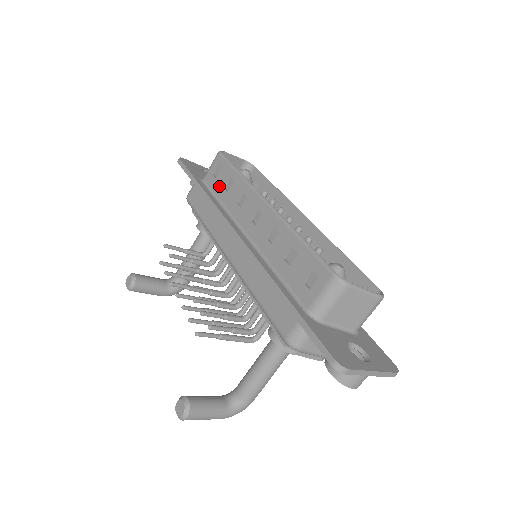
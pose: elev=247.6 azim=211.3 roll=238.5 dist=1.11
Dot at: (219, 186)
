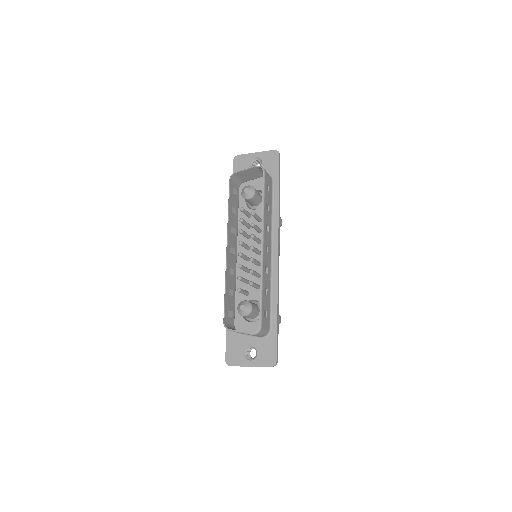
Dot at: (234, 205)
